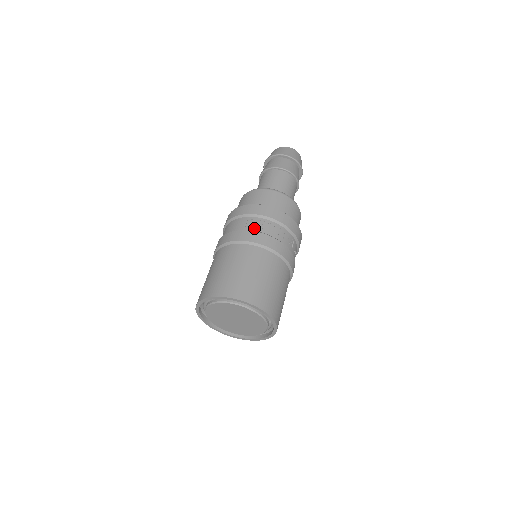
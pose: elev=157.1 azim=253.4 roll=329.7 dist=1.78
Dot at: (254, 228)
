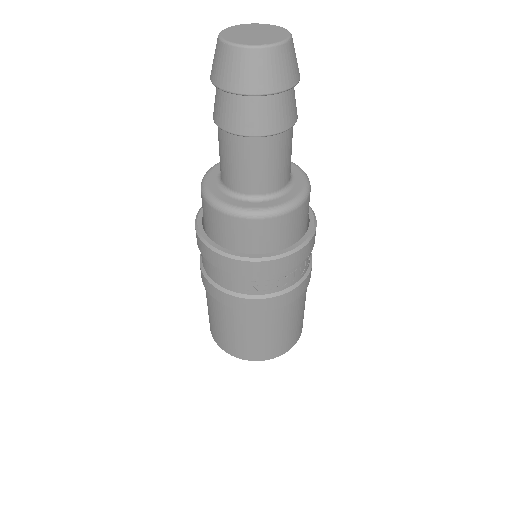
Dot at: (261, 292)
